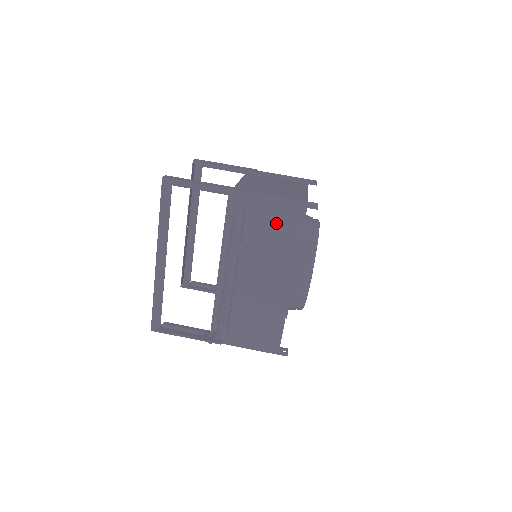
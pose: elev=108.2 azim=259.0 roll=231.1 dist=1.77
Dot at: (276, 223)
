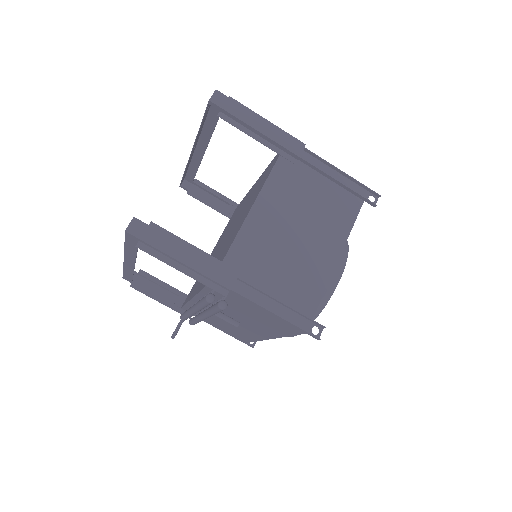
Dot at: (265, 318)
